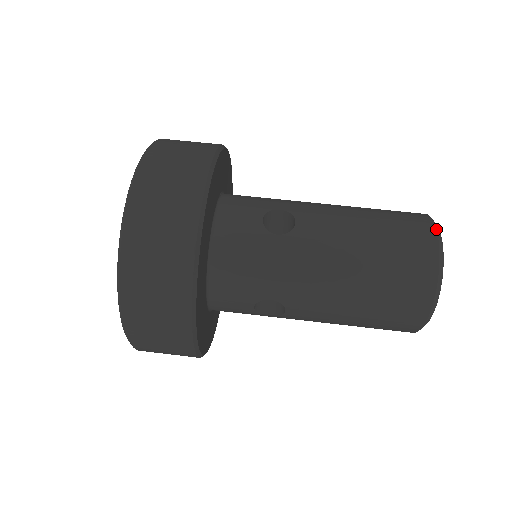
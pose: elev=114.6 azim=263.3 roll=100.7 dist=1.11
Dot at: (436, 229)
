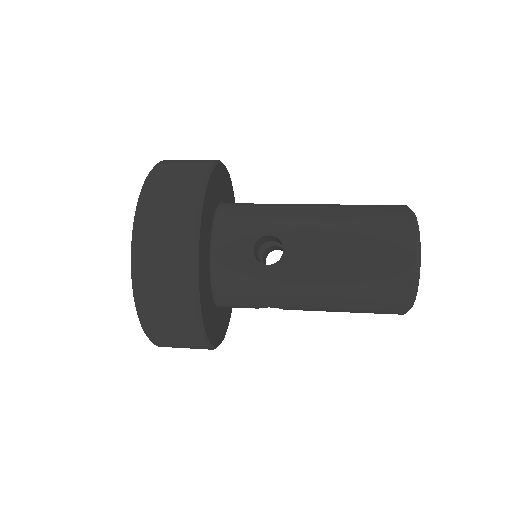
Dot at: occluded
